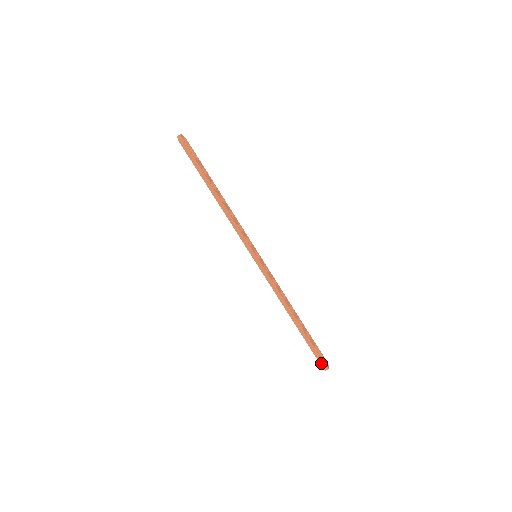
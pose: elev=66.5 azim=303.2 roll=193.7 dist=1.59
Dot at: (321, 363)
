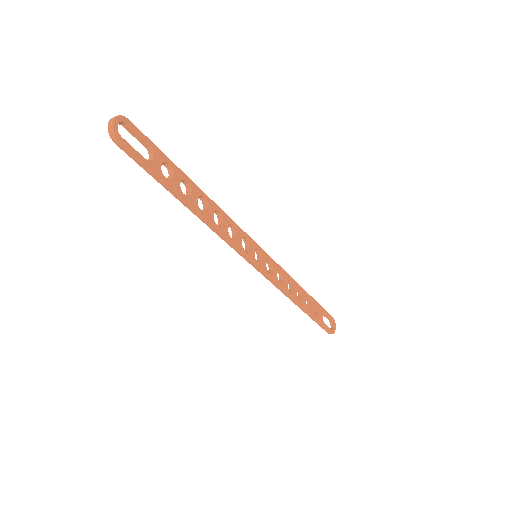
Dot at: (327, 332)
